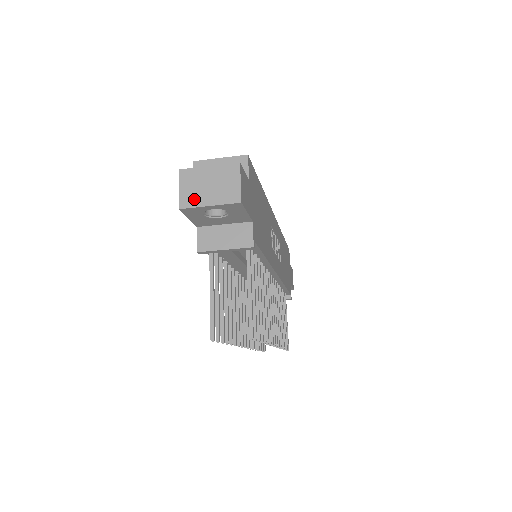
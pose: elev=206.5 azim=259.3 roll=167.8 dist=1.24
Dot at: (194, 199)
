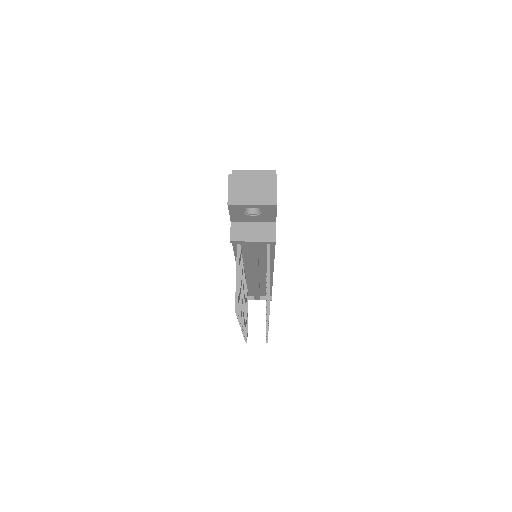
Dot at: (240, 198)
